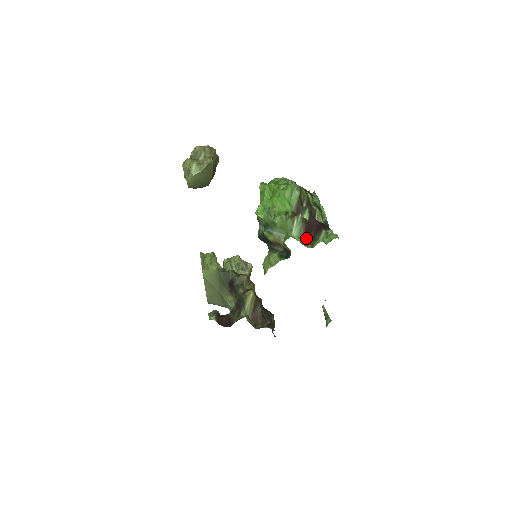
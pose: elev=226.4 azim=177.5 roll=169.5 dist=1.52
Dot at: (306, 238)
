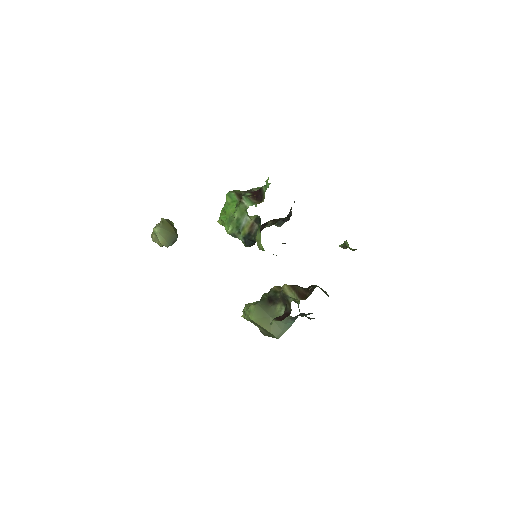
Dot at: (258, 200)
